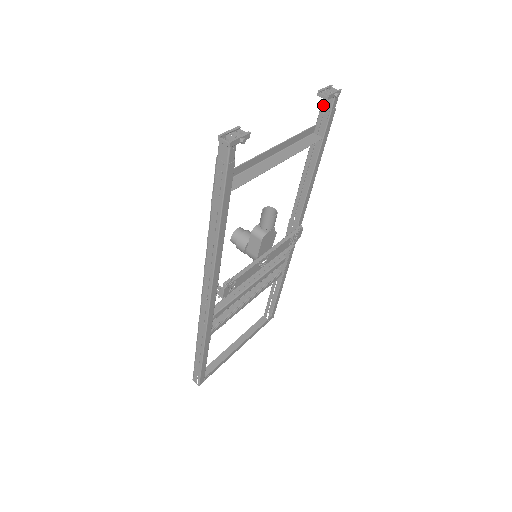
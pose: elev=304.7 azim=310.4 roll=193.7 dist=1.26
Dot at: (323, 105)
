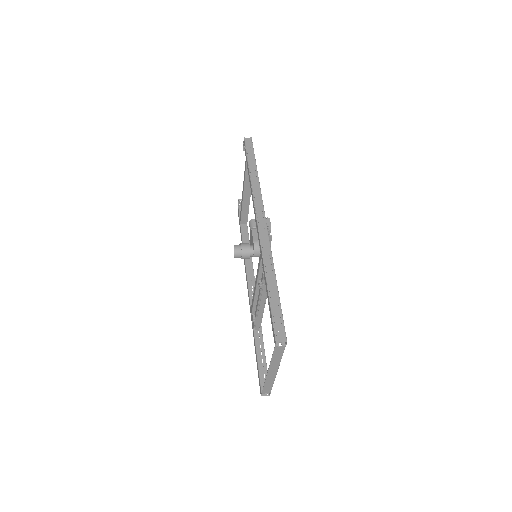
Dot at: occluded
